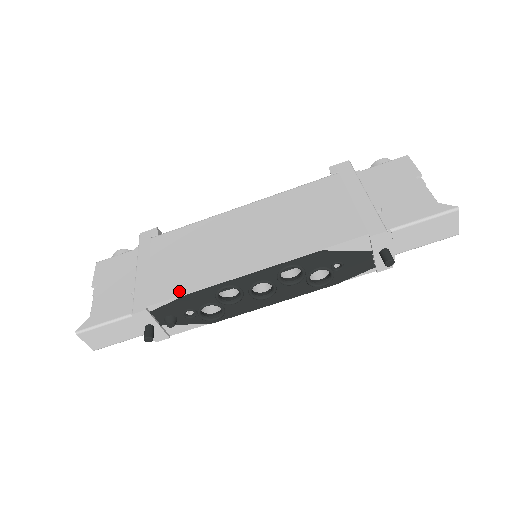
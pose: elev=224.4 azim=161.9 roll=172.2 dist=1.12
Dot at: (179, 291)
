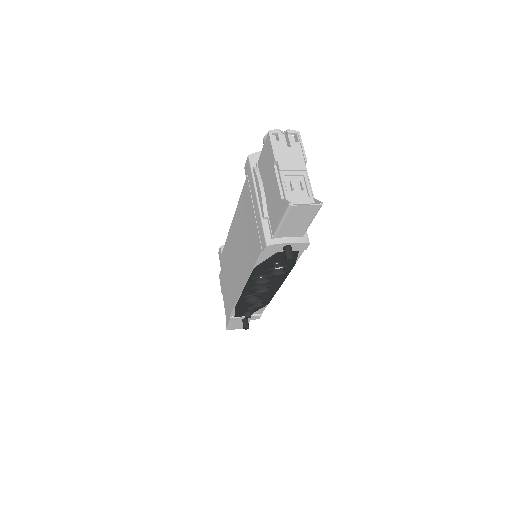
Dot at: (232, 305)
